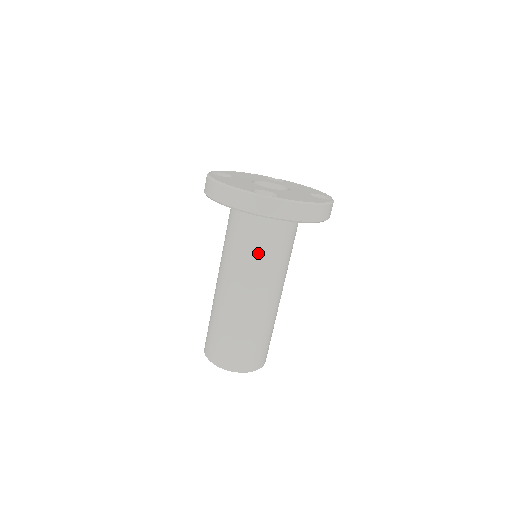
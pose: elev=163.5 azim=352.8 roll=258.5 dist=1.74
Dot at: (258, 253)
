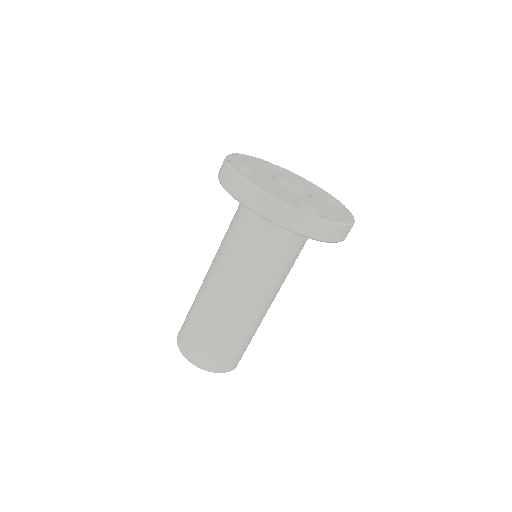
Dot at: (230, 234)
